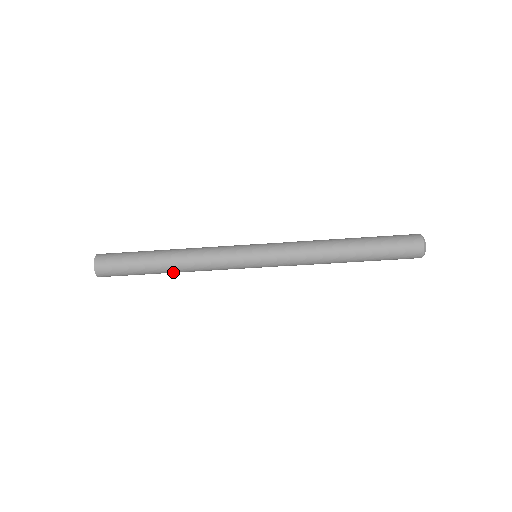
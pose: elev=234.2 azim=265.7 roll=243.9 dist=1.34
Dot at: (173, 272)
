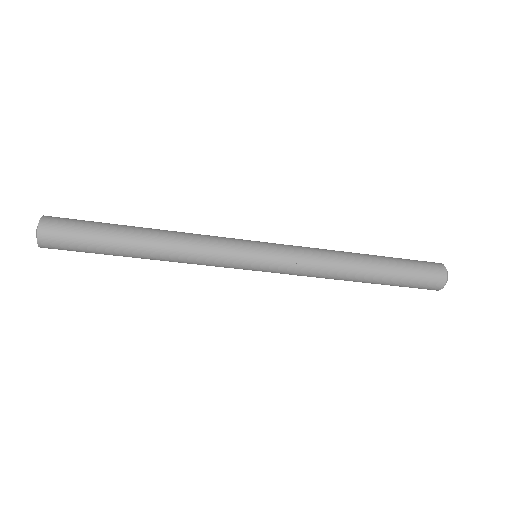
Dot at: (147, 254)
